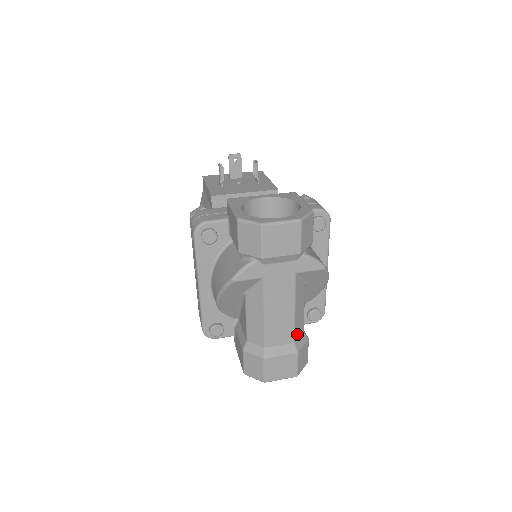
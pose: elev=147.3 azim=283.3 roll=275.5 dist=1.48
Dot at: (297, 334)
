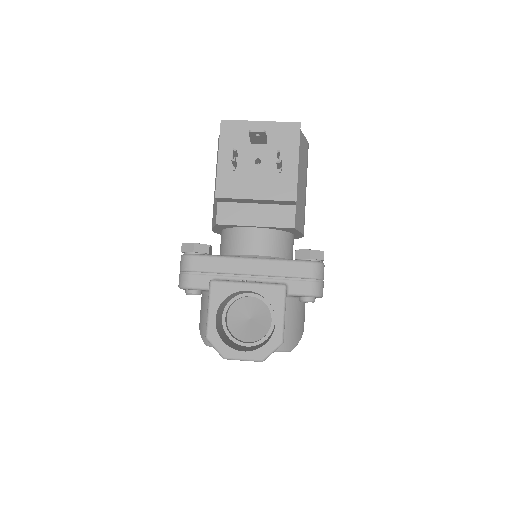
Dot at: occluded
